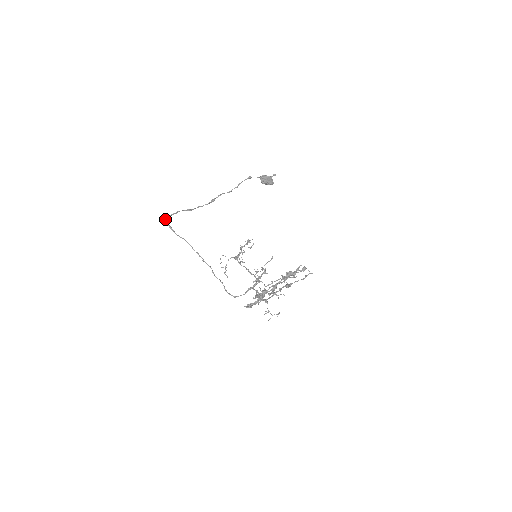
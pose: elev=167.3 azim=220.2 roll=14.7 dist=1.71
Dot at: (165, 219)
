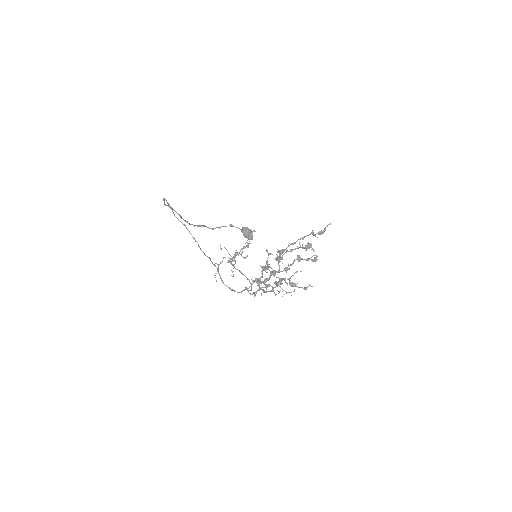
Dot at: (164, 198)
